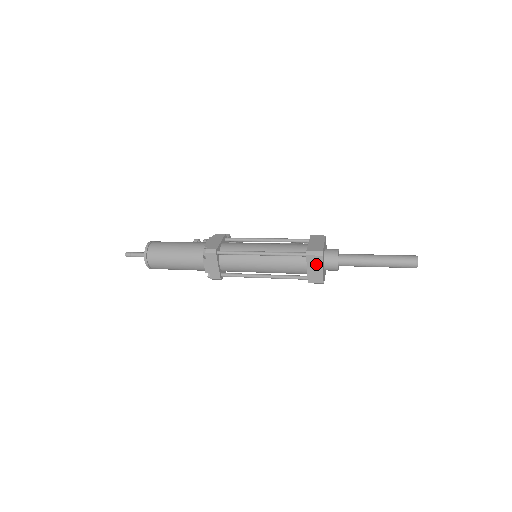
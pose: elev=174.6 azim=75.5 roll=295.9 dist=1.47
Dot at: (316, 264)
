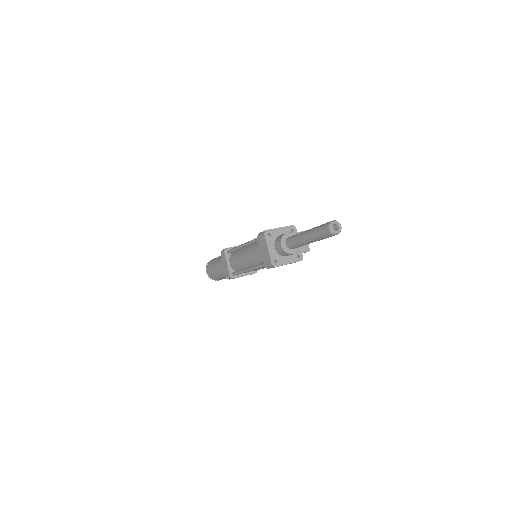
Dot at: (264, 244)
